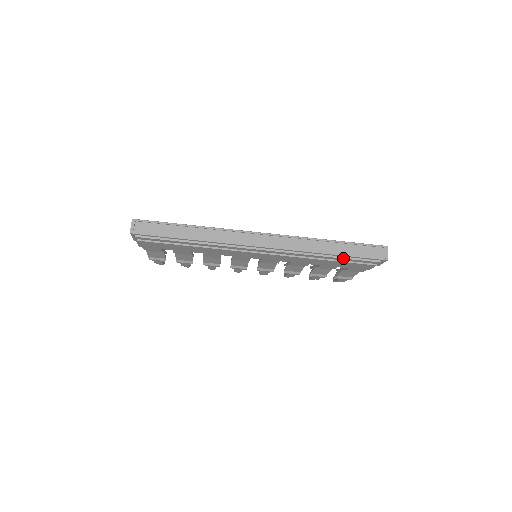
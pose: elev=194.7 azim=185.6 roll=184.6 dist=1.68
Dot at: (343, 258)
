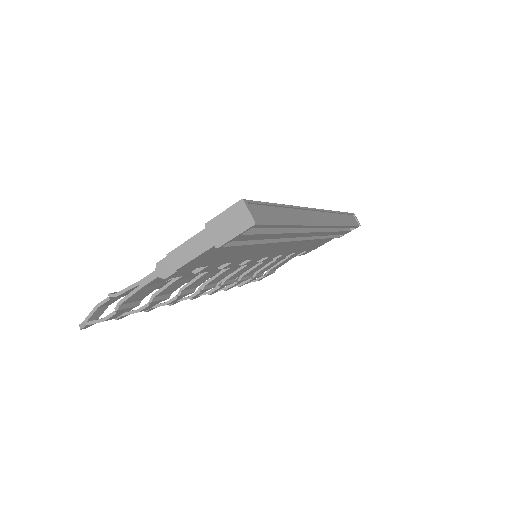
Dot at: (341, 231)
